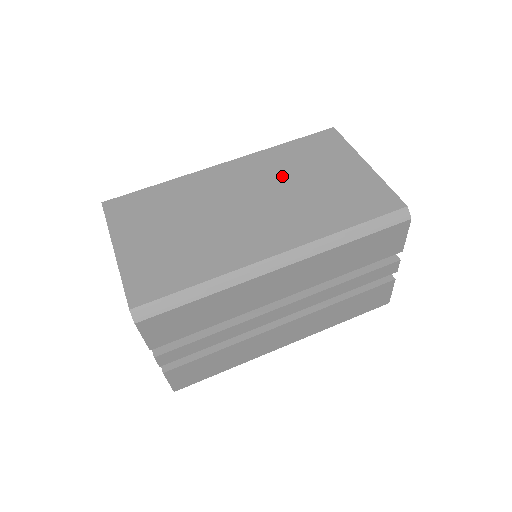
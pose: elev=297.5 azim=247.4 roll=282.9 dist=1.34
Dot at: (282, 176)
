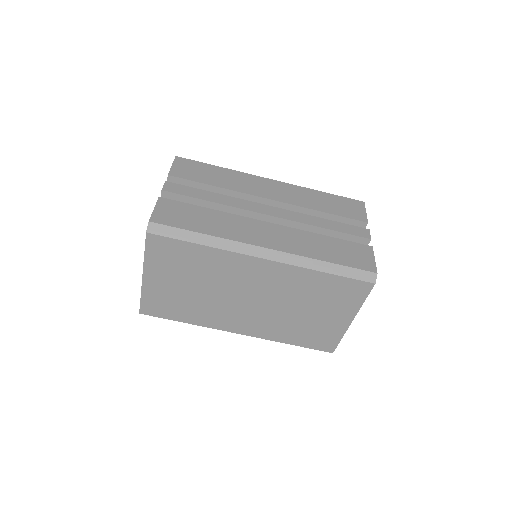
Dot at: (292, 296)
